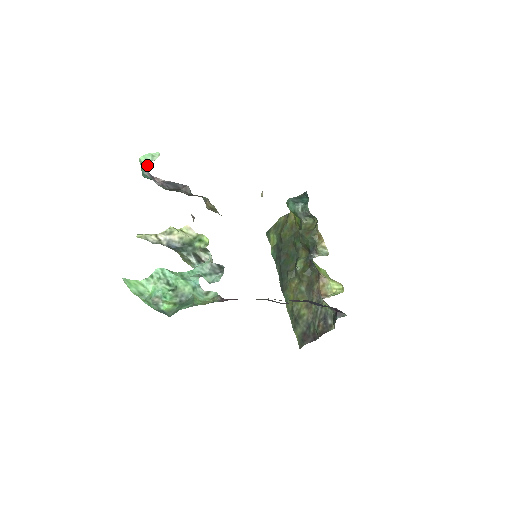
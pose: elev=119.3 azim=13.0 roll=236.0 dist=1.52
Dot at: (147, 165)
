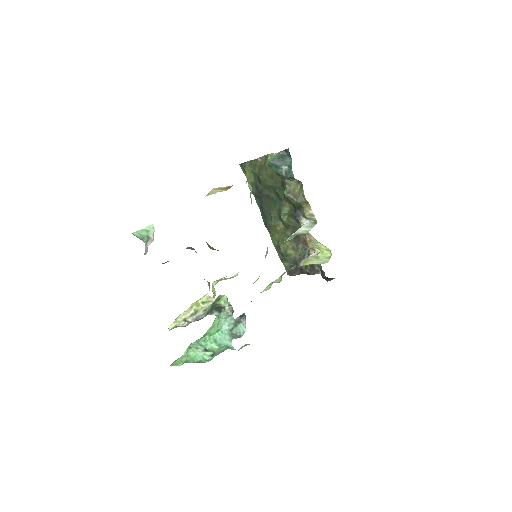
Dot at: (143, 239)
